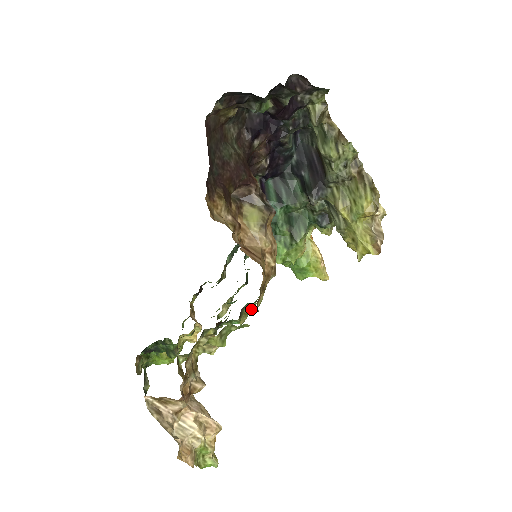
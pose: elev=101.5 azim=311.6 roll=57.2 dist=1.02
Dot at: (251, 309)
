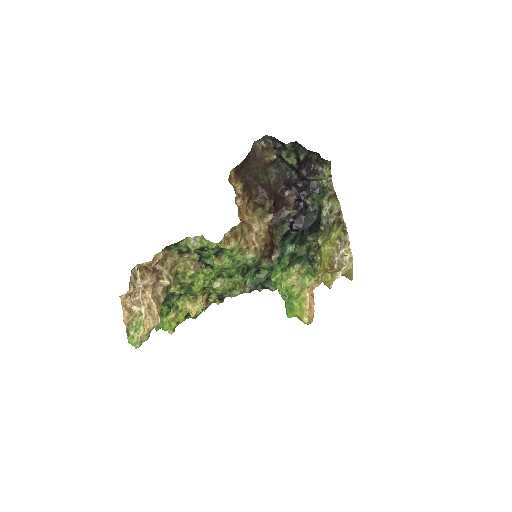
Dot at: (227, 262)
